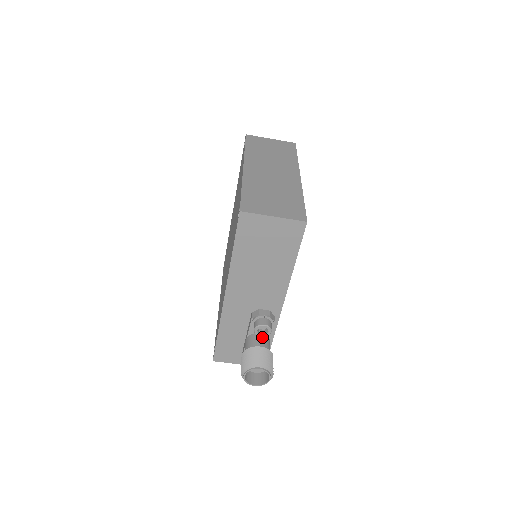
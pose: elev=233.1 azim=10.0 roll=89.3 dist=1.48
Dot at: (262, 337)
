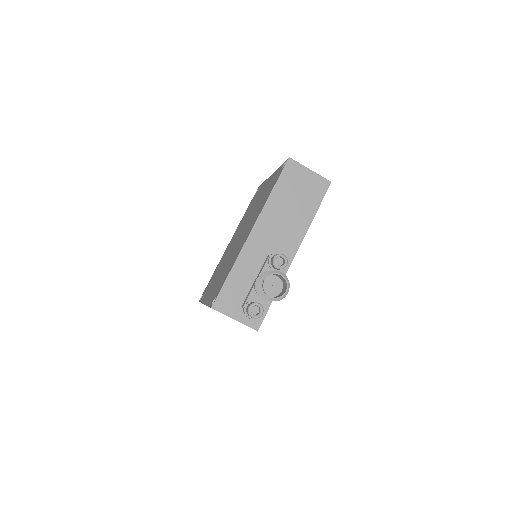
Dot at: occluded
